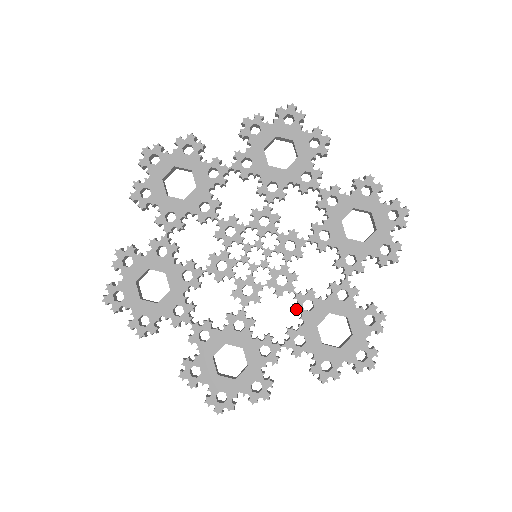
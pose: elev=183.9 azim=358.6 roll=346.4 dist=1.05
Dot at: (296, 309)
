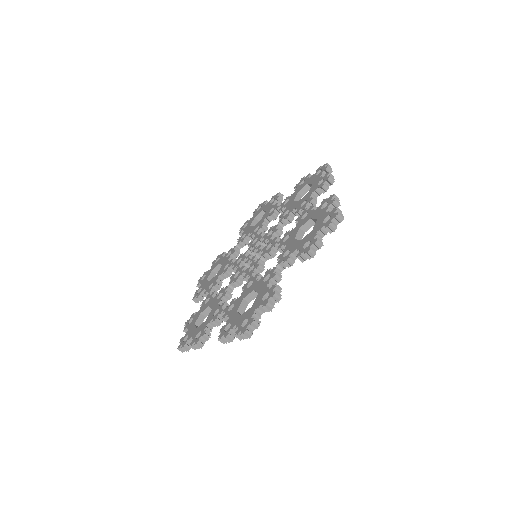
Dot at: (280, 246)
